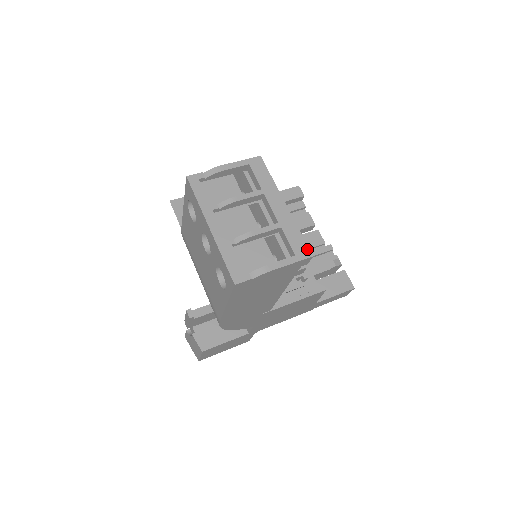
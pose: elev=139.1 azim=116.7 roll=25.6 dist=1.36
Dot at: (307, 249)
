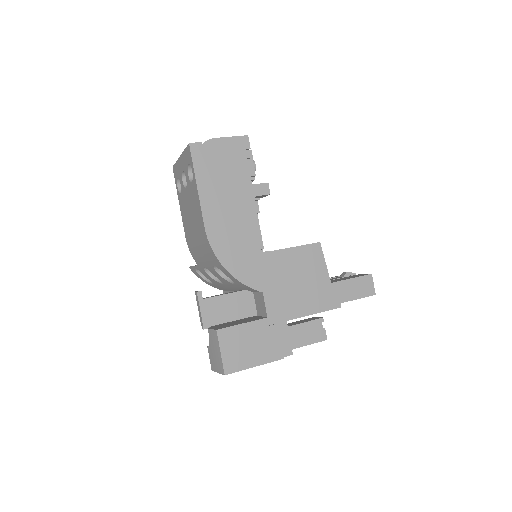
Dot at: occluded
